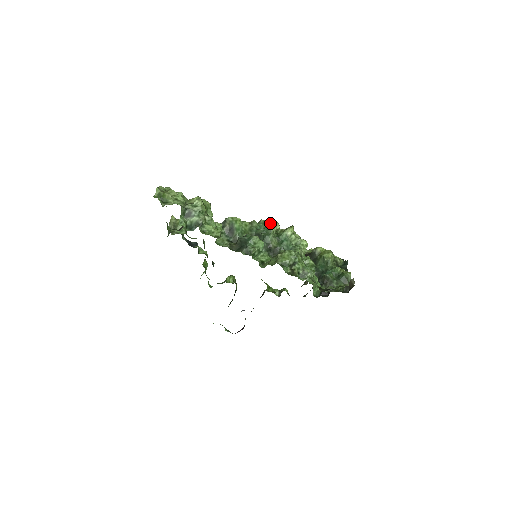
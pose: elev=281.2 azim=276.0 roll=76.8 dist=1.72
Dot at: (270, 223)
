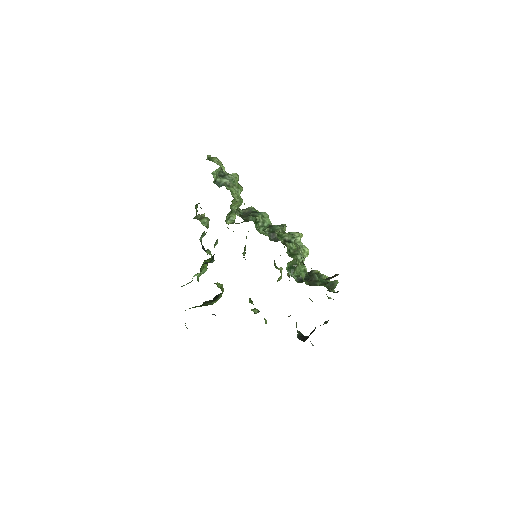
Dot at: (284, 224)
